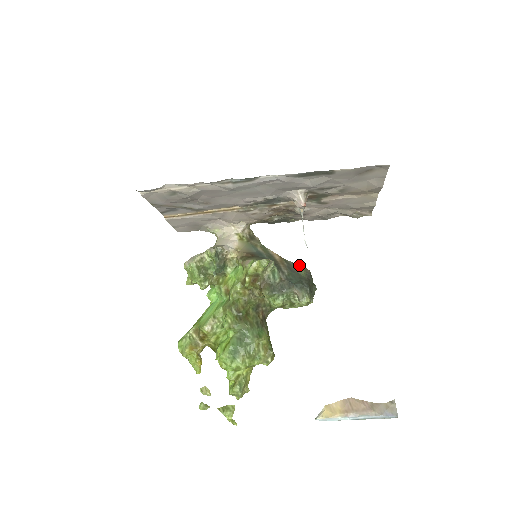
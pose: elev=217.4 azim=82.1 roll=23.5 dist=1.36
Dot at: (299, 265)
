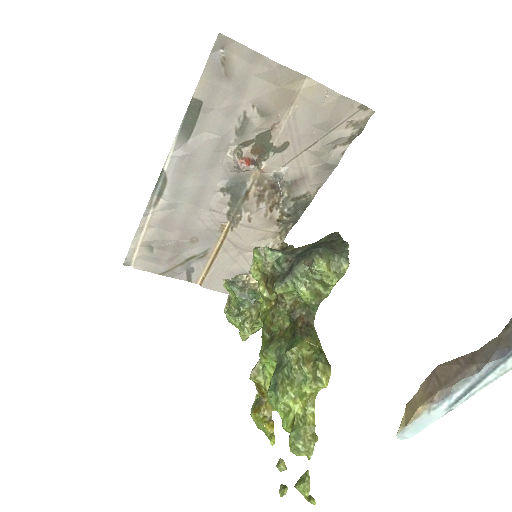
Dot at: occluded
